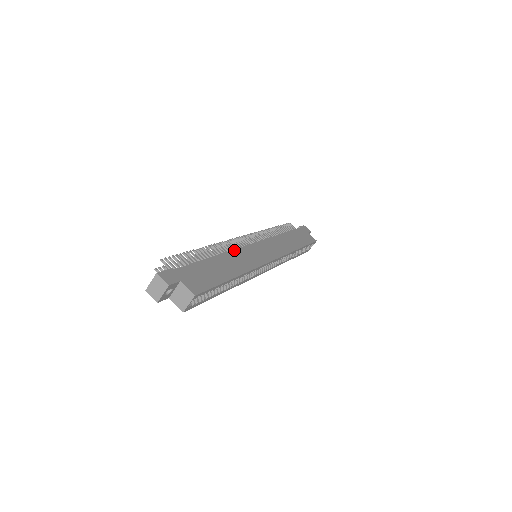
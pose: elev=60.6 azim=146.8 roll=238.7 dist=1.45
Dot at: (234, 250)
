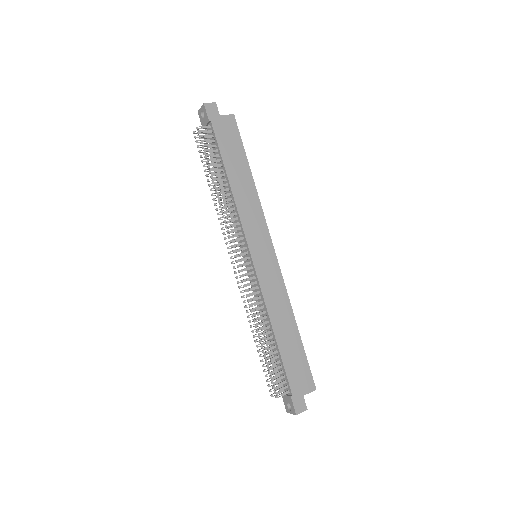
Dot at: (265, 300)
